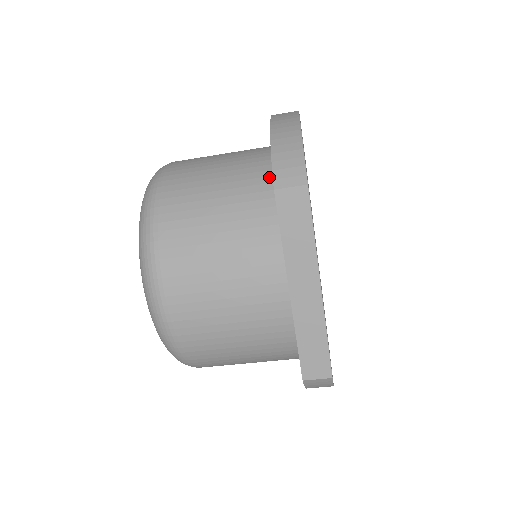
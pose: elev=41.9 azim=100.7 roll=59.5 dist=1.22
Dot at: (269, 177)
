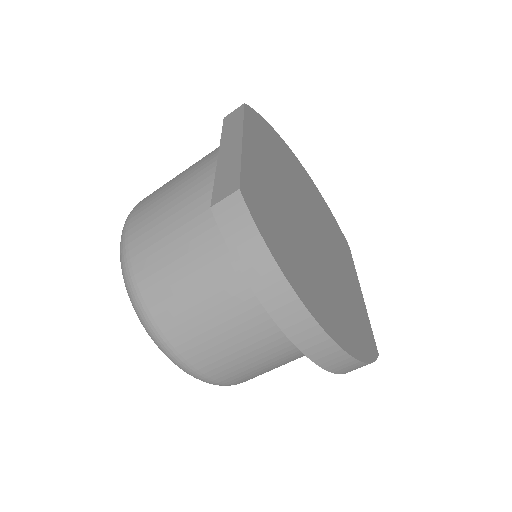
Dot at: occluded
